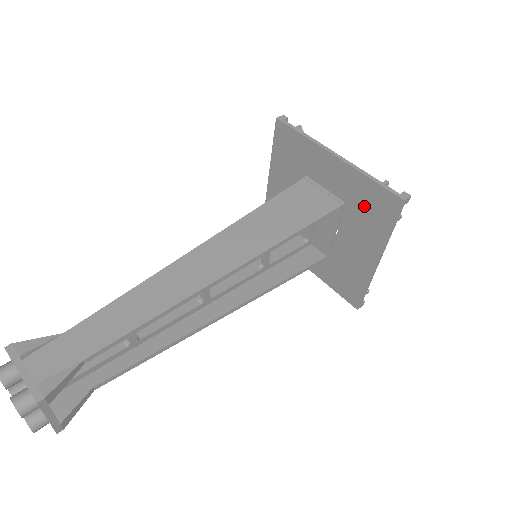
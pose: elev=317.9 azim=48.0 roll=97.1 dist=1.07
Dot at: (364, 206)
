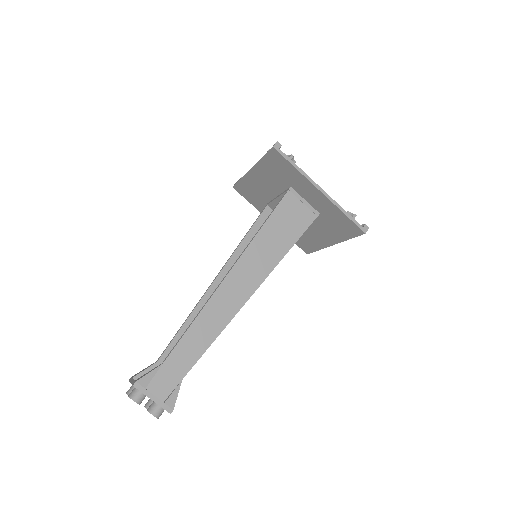
Dot at: (334, 222)
